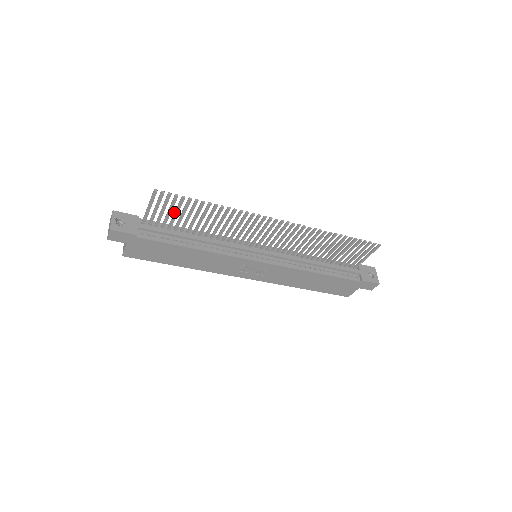
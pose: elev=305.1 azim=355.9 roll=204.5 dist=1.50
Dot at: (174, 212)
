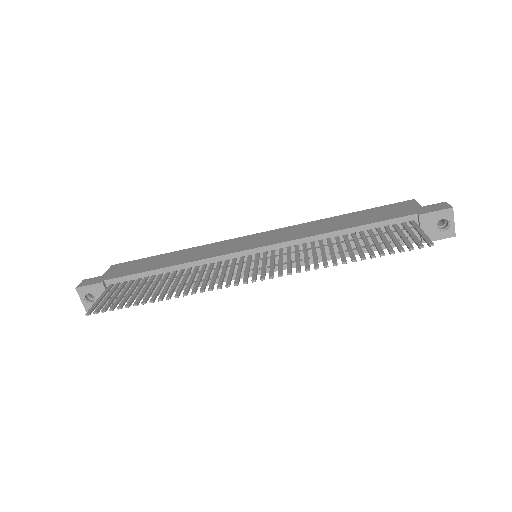
Dot at: (127, 293)
